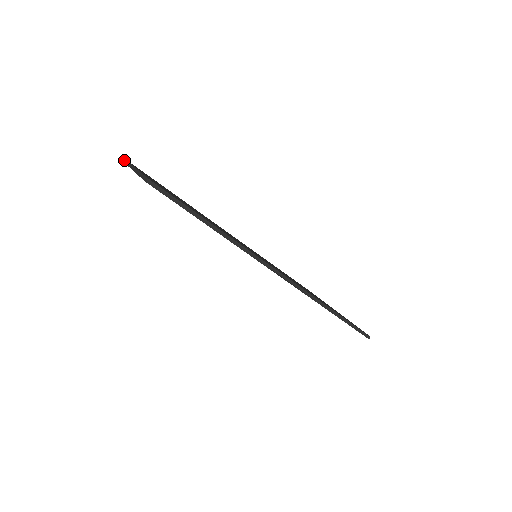
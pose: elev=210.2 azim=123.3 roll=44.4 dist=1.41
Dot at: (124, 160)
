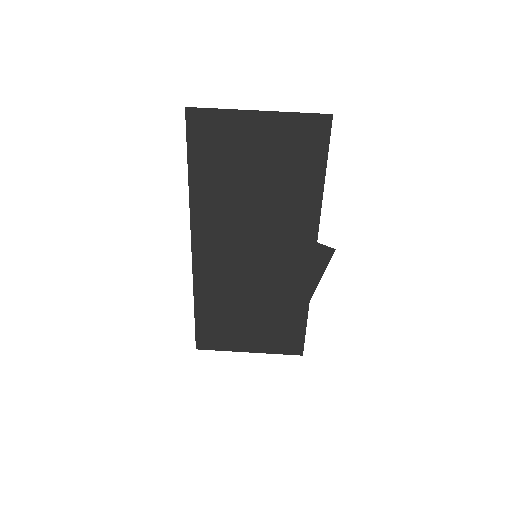
Dot at: (192, 107)
